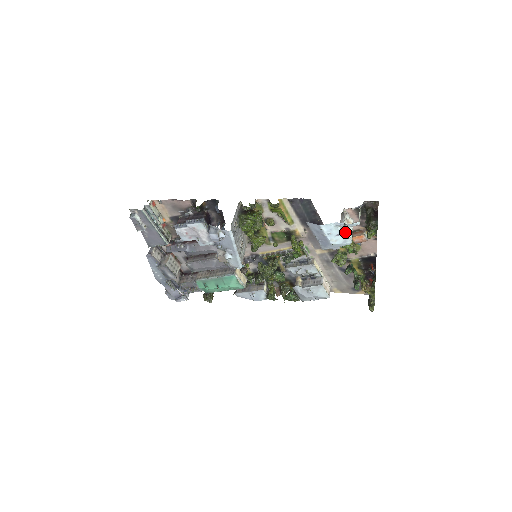
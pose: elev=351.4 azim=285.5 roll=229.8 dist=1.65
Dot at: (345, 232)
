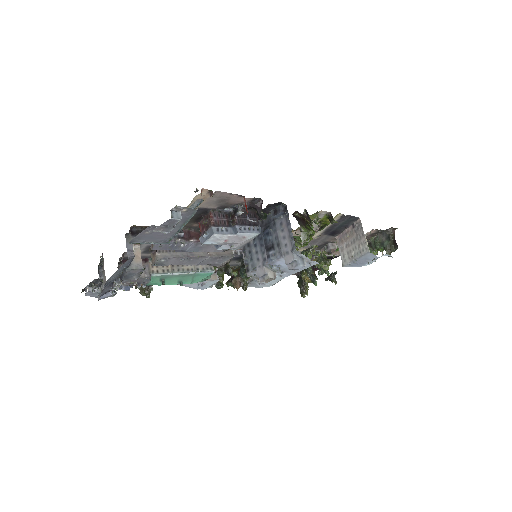
Dot at: occluded
